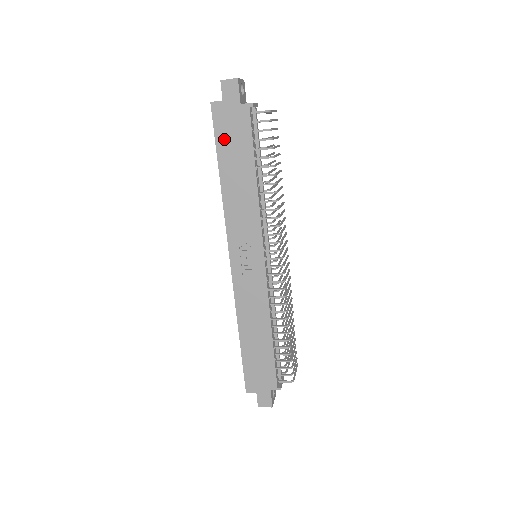
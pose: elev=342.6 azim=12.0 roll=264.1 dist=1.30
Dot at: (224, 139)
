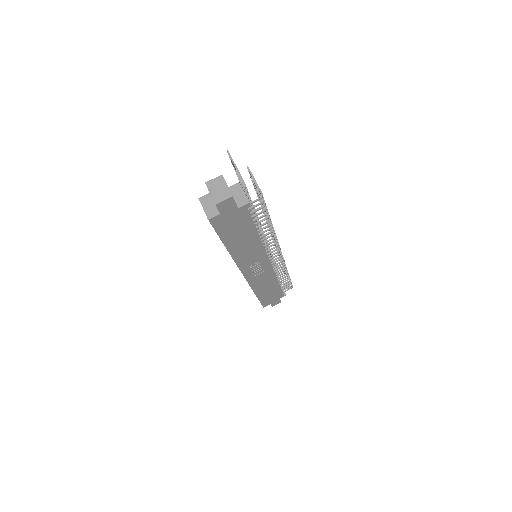
Dot at: (226, 231)
